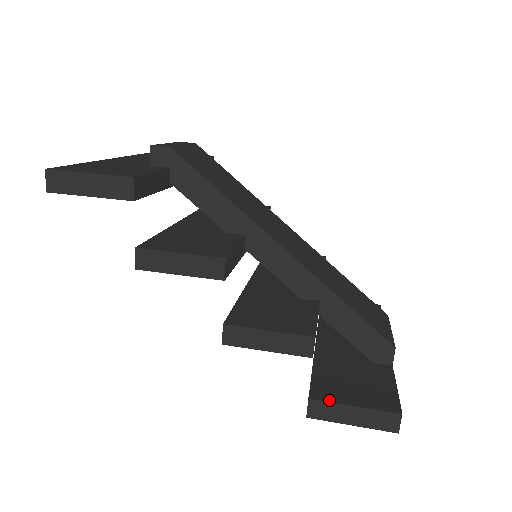
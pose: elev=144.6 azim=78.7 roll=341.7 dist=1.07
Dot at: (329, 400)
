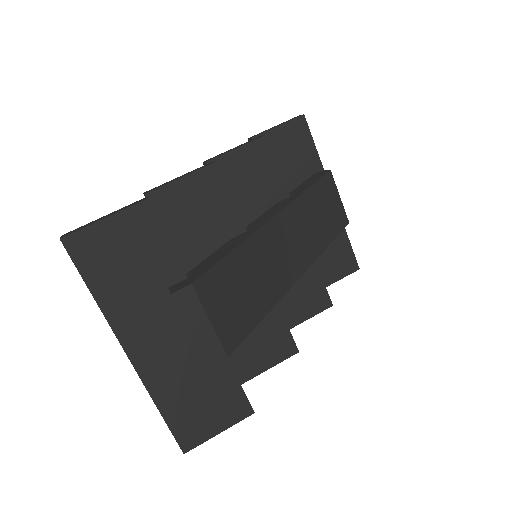
Dot at: occluded
